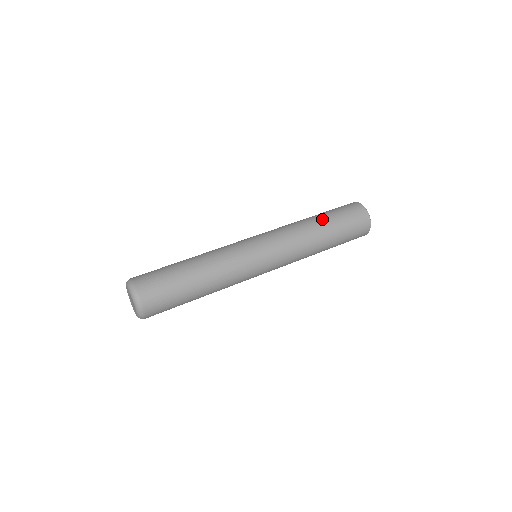
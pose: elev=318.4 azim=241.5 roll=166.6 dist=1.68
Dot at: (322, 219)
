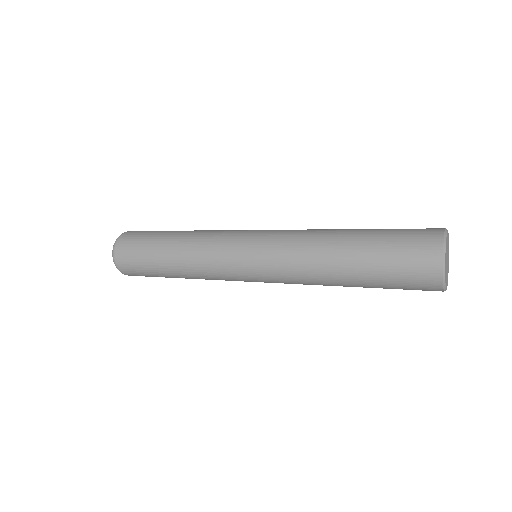
Dot at: occluded
